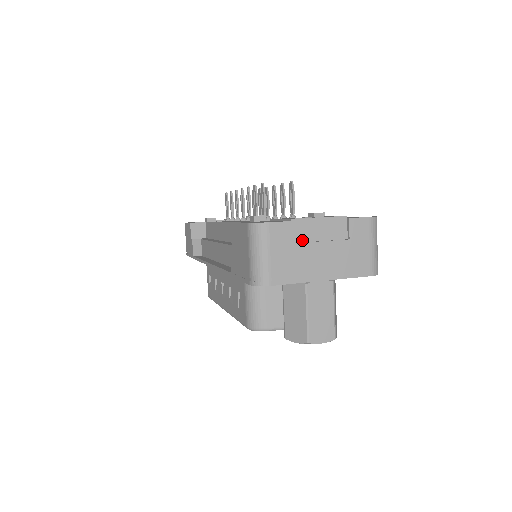
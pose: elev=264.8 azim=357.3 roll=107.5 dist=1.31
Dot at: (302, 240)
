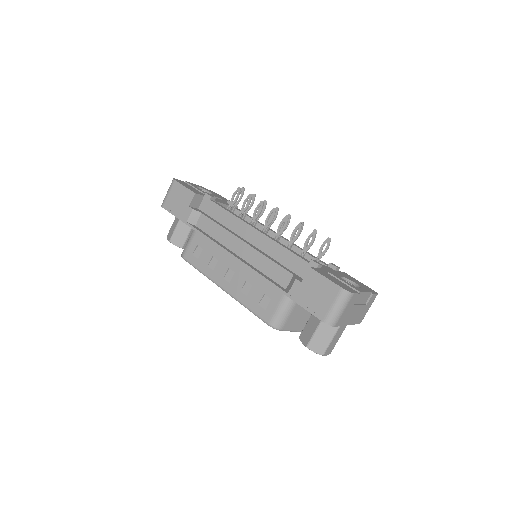
Dot at: (355, 303)
